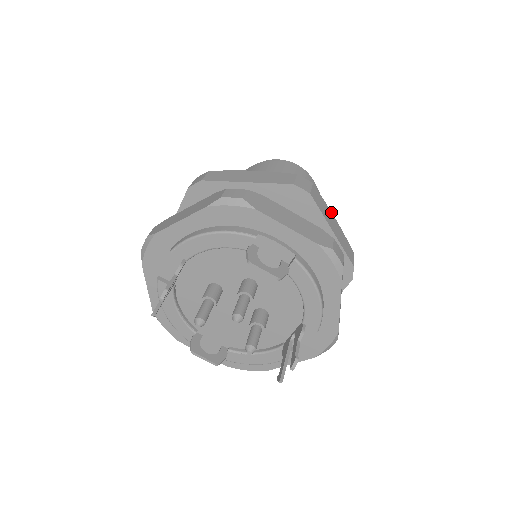
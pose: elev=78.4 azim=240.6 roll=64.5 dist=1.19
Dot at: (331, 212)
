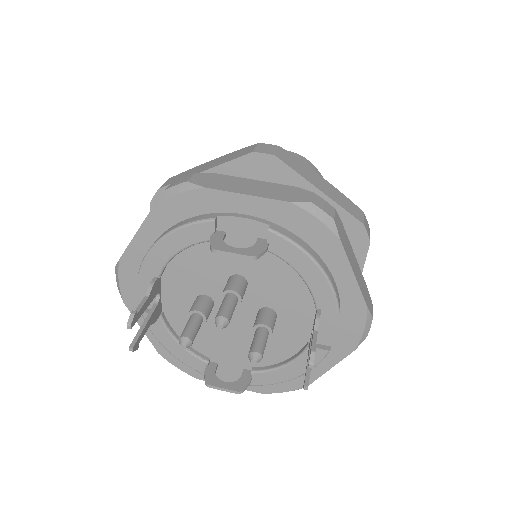
Dot at: (316, 173)
